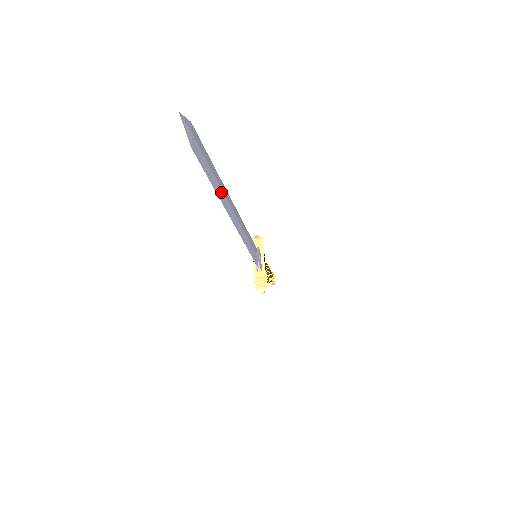
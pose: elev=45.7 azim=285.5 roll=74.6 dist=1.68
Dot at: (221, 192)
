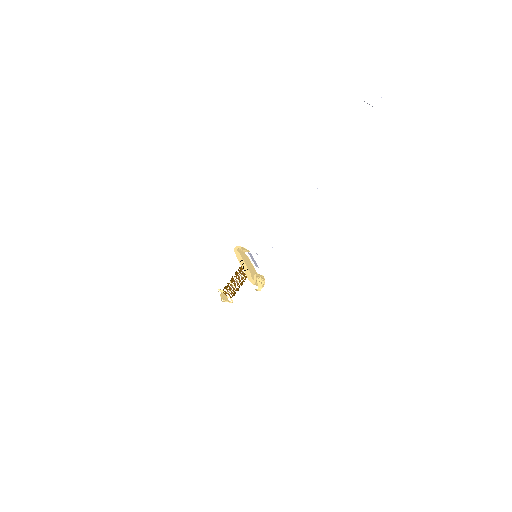
Dot at: occluded
